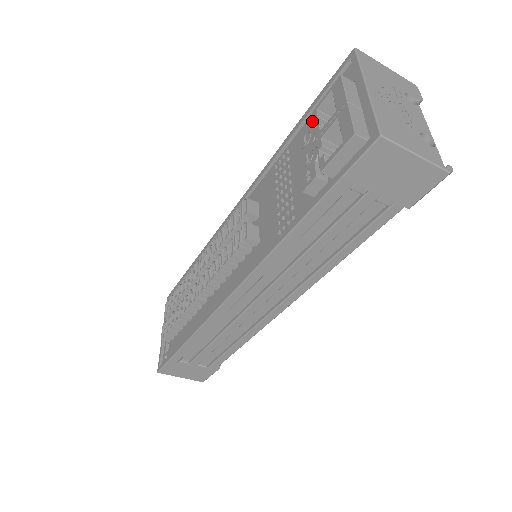
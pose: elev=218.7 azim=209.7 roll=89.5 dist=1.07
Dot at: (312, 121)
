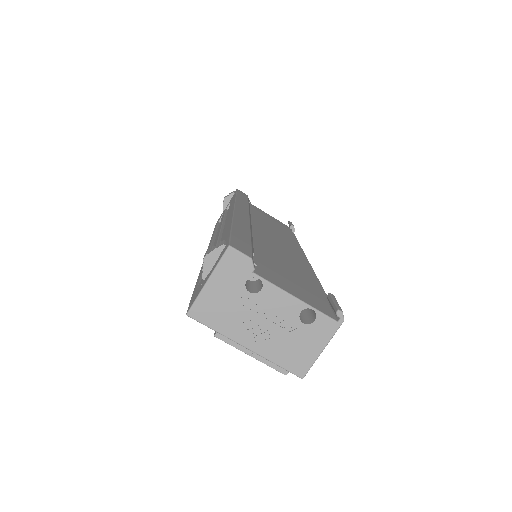
Dot at: occluded
